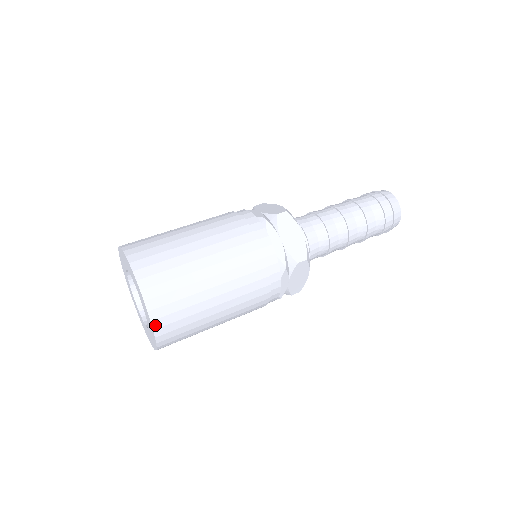
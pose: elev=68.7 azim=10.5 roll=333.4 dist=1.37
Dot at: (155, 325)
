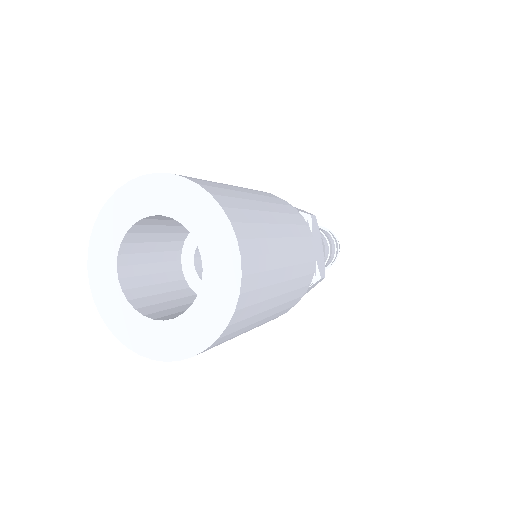
Dot at: (233, 318)
